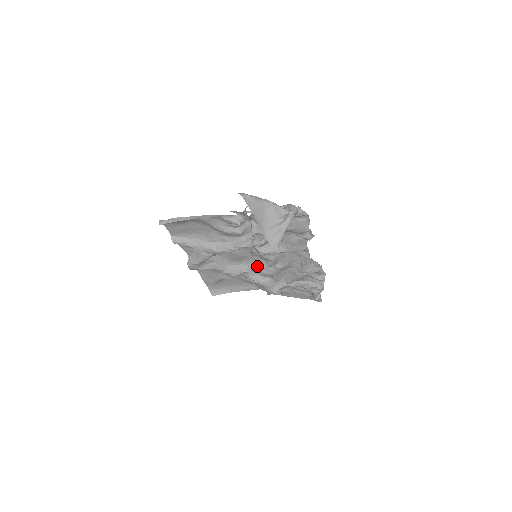
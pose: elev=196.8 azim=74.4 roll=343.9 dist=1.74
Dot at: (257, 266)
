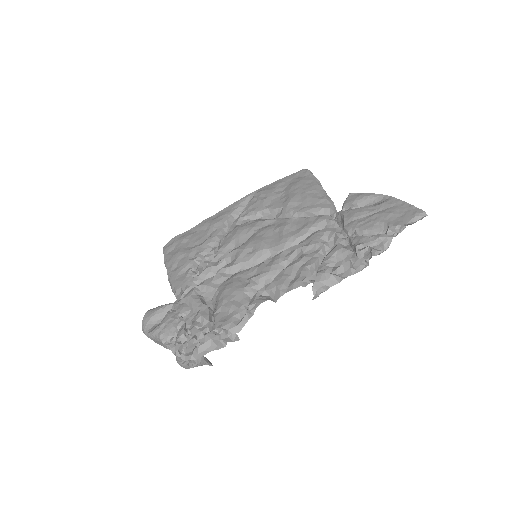
Dot at: occluded
